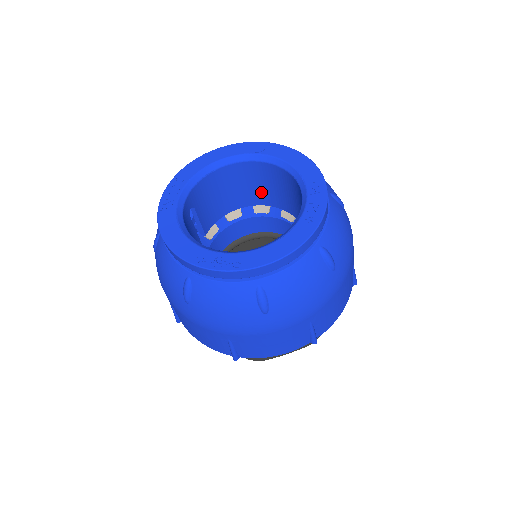
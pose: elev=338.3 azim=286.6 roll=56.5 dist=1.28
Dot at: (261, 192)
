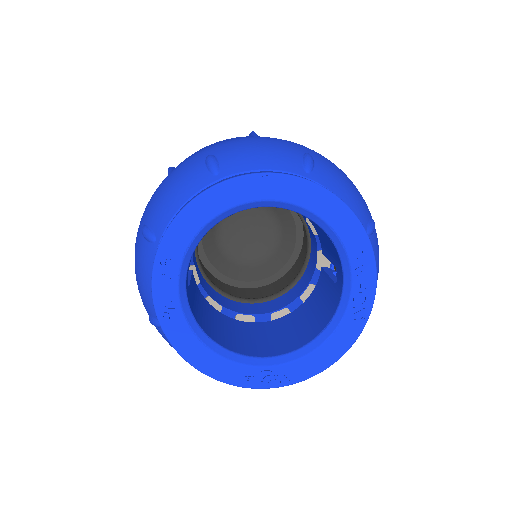
Dot at: occluded
